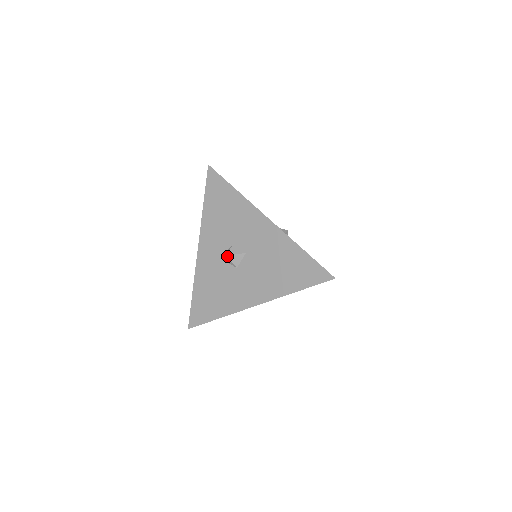
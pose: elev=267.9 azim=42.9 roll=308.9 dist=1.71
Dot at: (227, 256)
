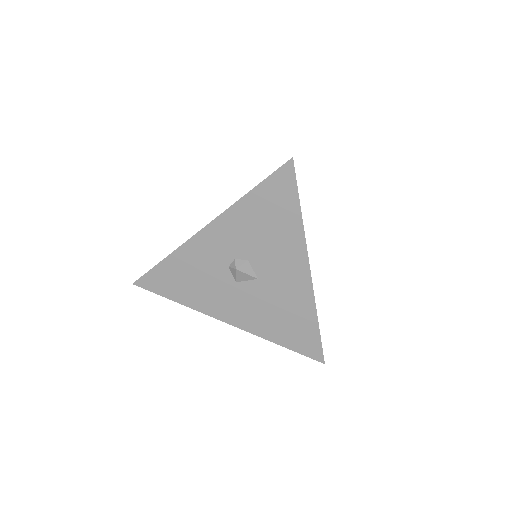
Dot at: (236, 270)
